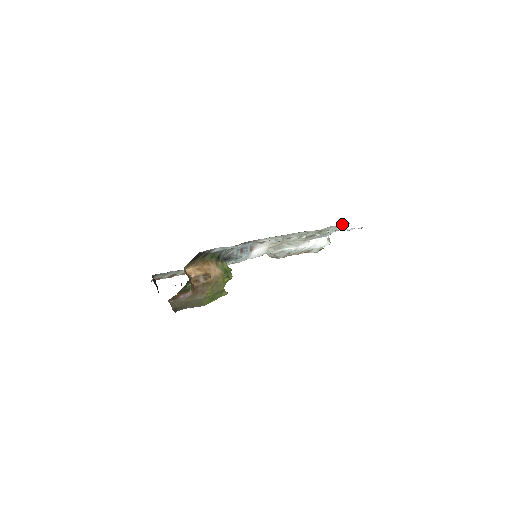
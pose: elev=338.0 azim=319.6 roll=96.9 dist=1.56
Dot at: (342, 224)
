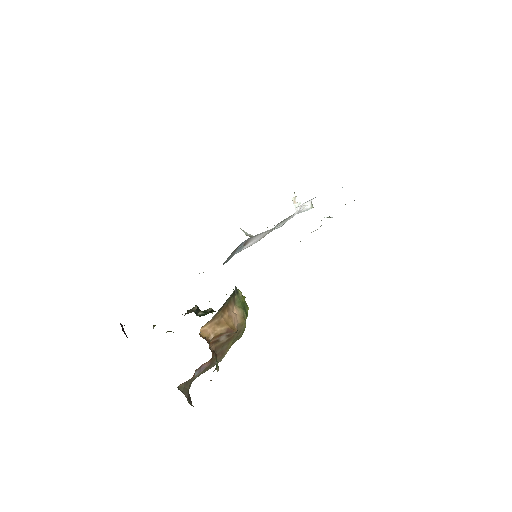
Dot at: occluded
